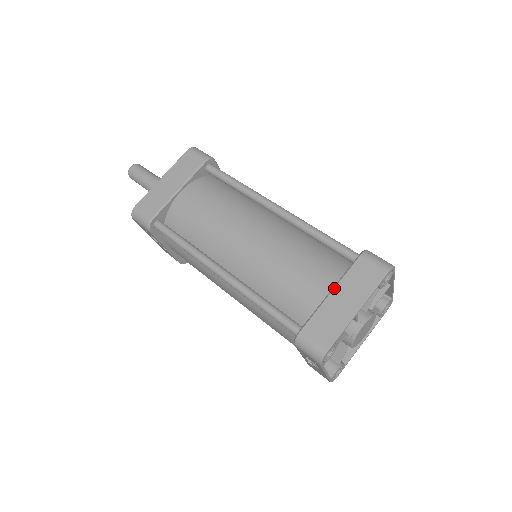
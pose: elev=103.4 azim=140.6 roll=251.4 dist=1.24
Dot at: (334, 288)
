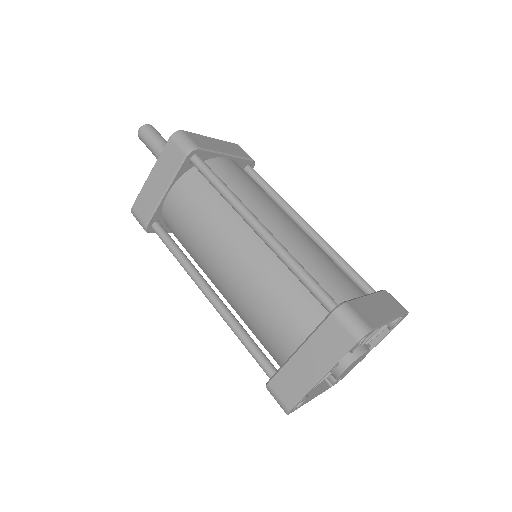
Dot at: (301, 346)
